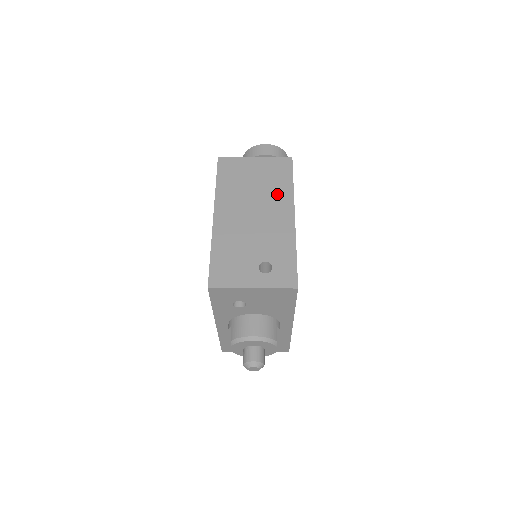
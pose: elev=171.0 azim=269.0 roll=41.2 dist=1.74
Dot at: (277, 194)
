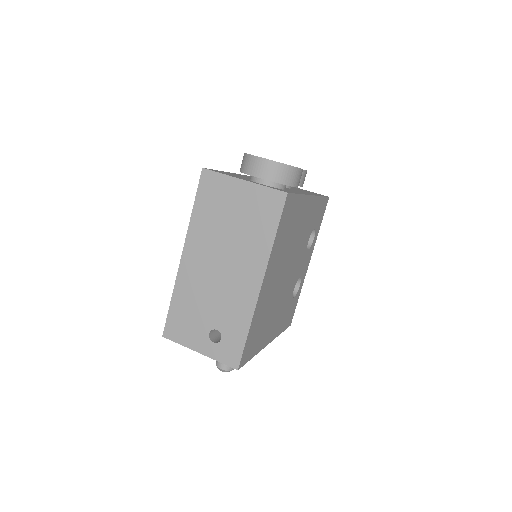
Dot at: (252, 248)
